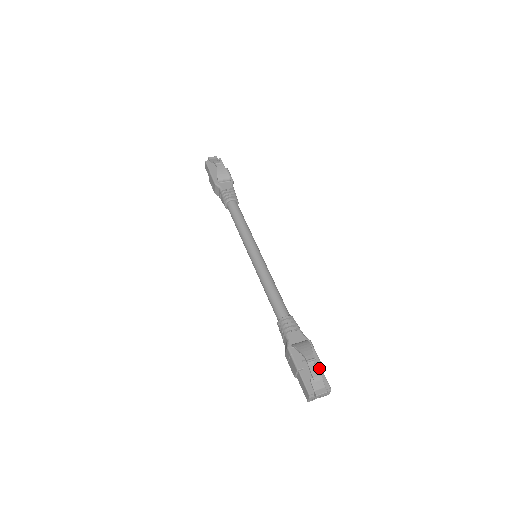
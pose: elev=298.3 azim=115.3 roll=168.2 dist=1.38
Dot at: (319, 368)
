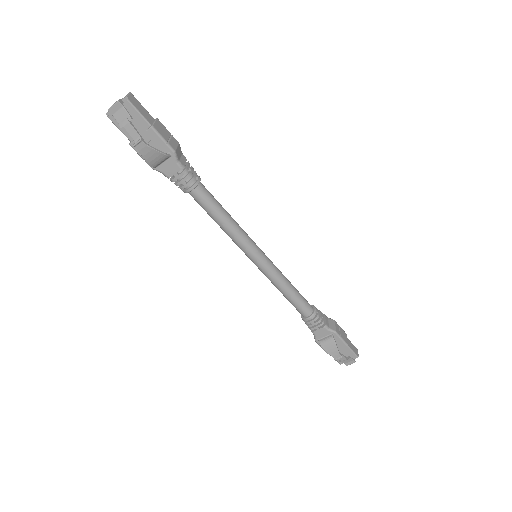
Dot at: (347, 348)
